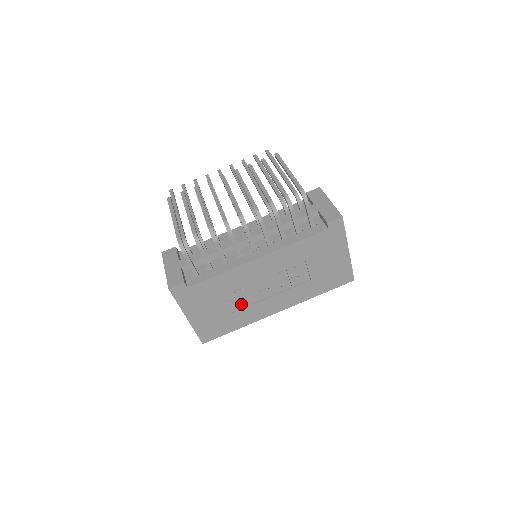
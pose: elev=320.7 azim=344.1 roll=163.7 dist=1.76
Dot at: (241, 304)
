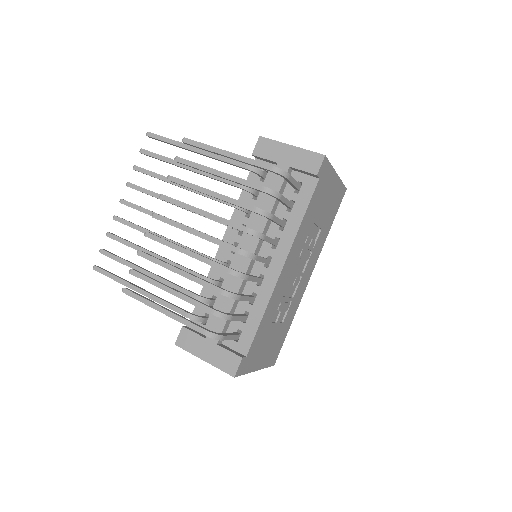
Dot at: (285, 310)
